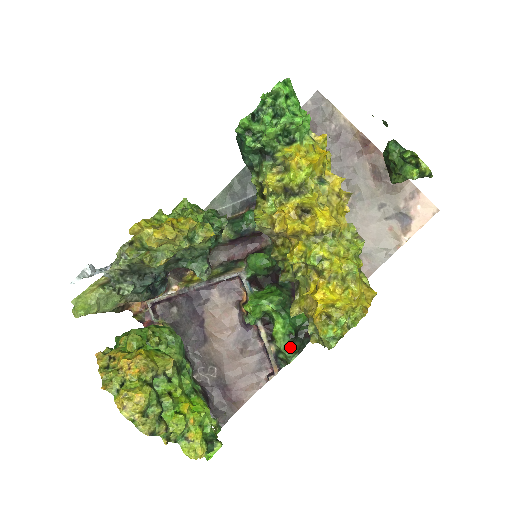
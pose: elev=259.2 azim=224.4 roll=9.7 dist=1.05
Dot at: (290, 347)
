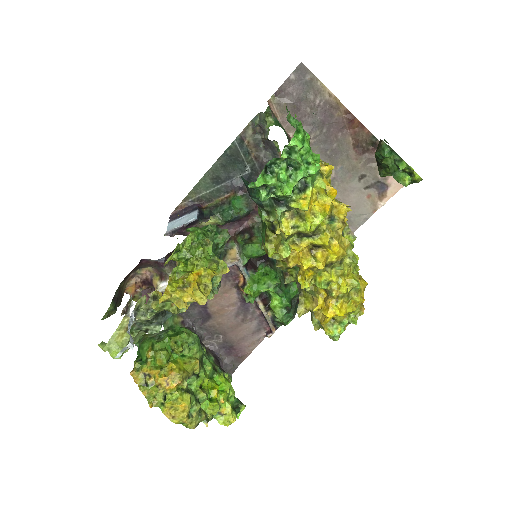
Dot at: (287, 316)
